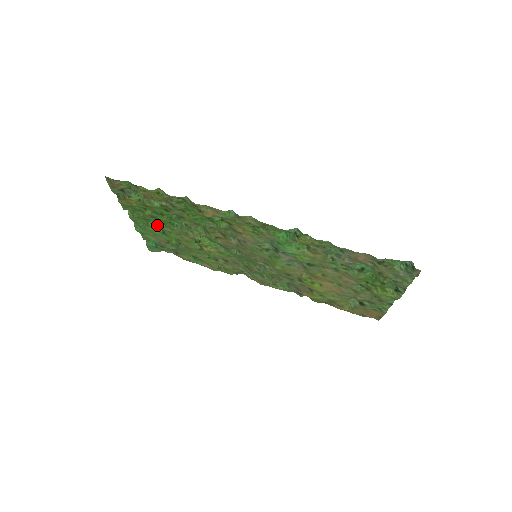
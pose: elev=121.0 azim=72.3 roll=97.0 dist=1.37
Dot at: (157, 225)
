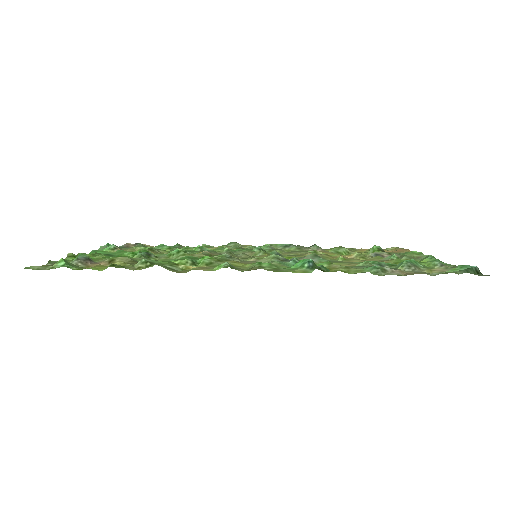
Dot at: occluded
